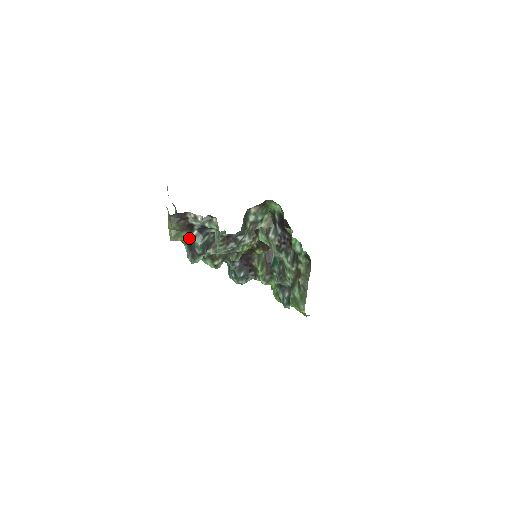
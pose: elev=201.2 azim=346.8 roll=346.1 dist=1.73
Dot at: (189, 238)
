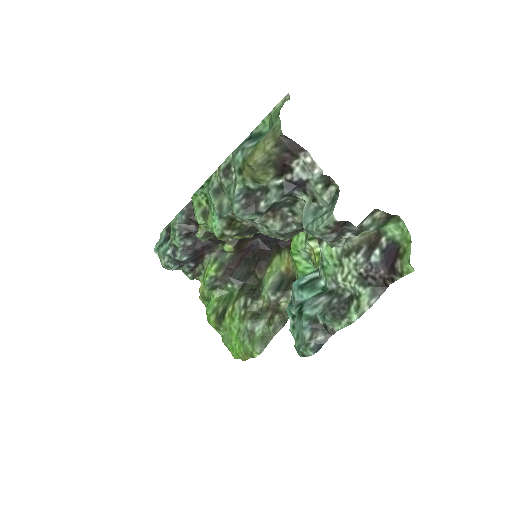
Dot at: (265, 181)
